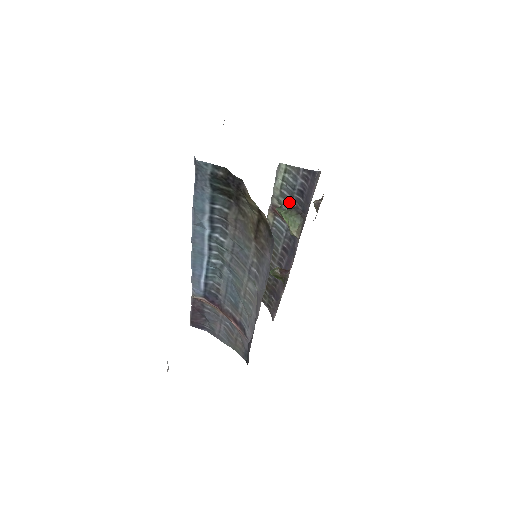
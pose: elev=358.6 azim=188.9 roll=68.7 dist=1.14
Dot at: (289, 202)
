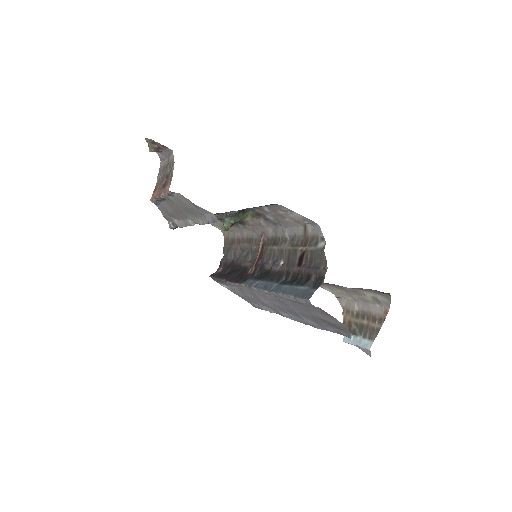
Dot at: occluded
